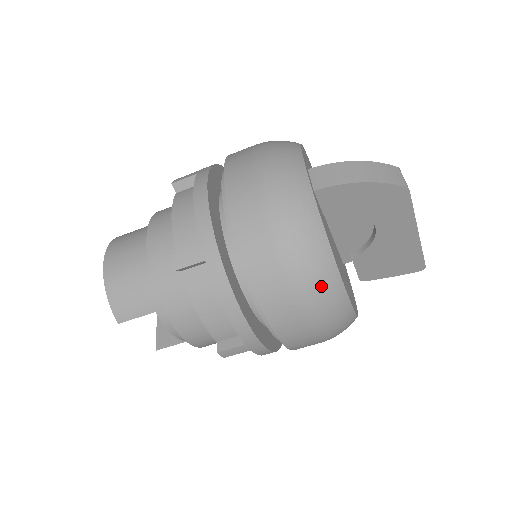
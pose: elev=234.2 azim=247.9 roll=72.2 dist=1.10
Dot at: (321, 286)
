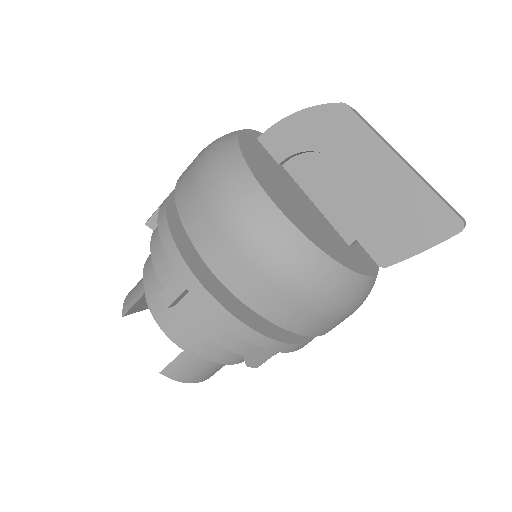
Dot at: (223, 171)
